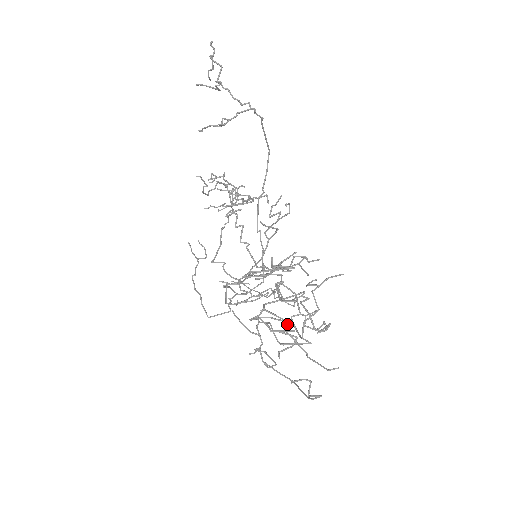
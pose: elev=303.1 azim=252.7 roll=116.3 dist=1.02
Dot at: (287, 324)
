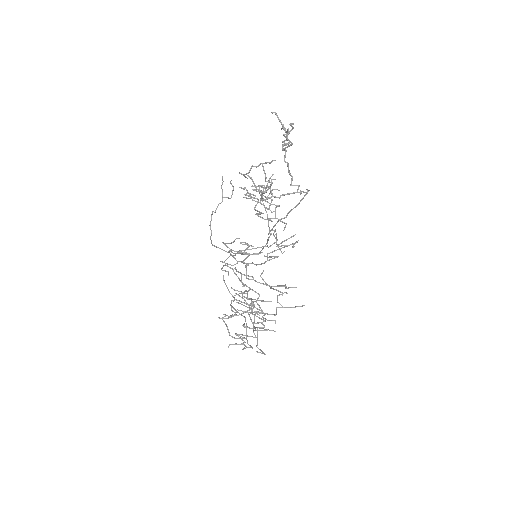
Dot at: occluded
